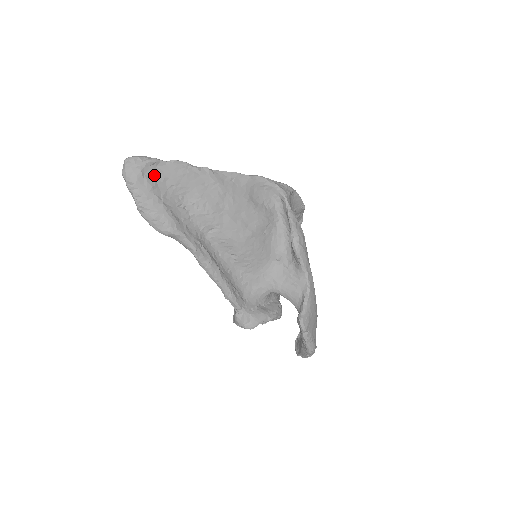
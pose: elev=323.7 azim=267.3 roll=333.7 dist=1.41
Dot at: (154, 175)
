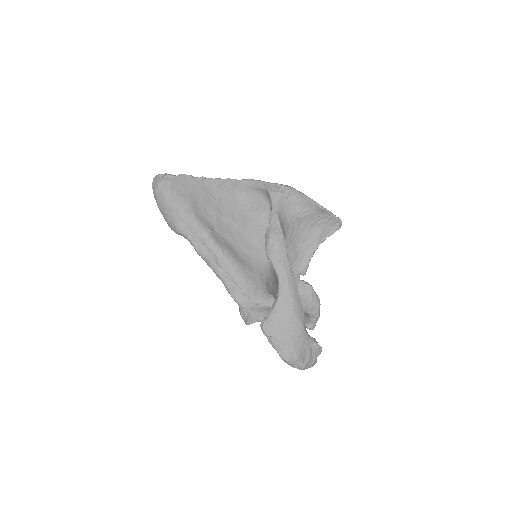
Dot at: (168, 187)
